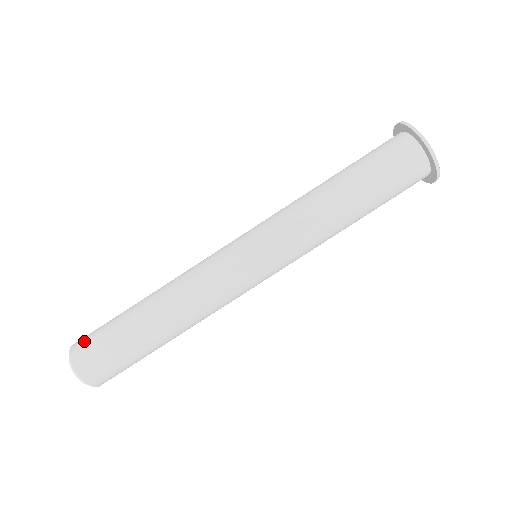
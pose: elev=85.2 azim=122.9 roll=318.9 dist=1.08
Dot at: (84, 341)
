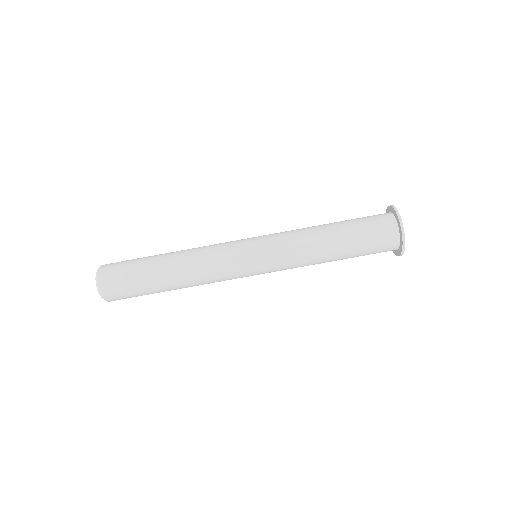
Dot at: (113, 264)
